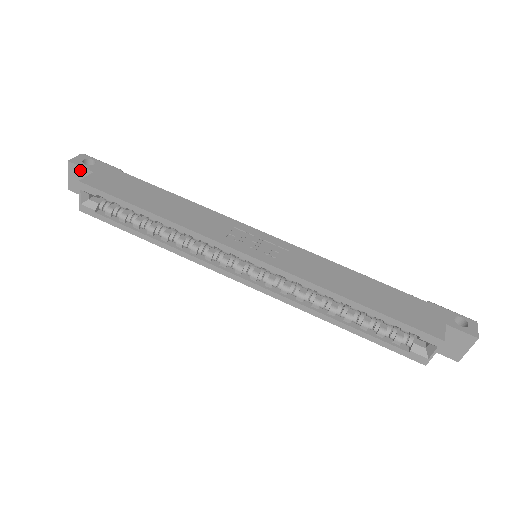
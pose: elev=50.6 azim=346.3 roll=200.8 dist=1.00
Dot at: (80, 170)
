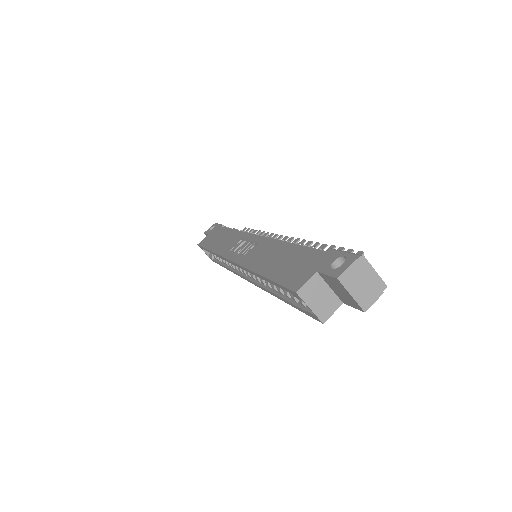
Dot at: occluded
